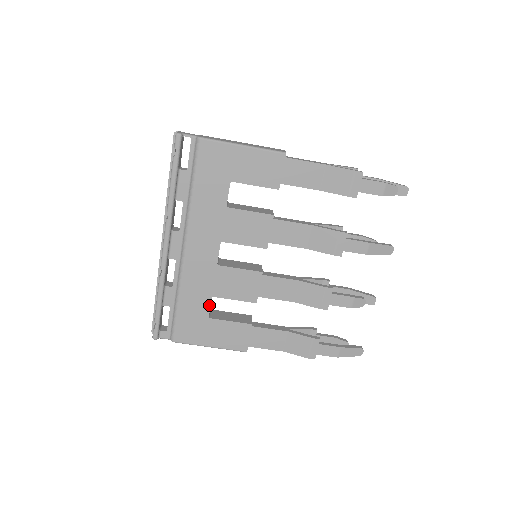
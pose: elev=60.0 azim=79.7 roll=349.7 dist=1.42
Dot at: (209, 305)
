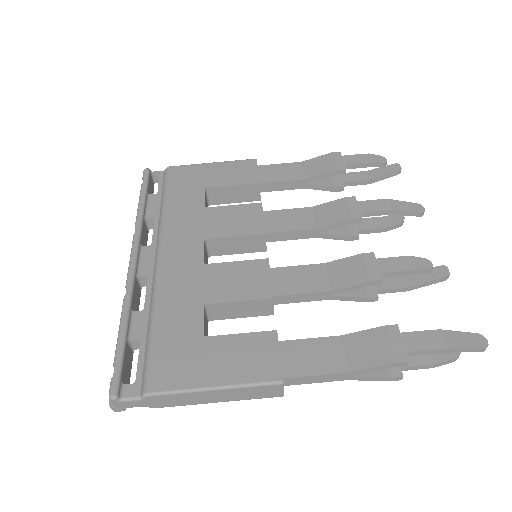
Dot at: (201, 317)
